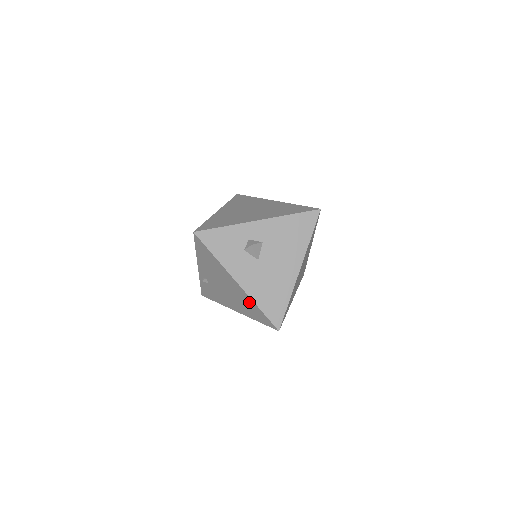
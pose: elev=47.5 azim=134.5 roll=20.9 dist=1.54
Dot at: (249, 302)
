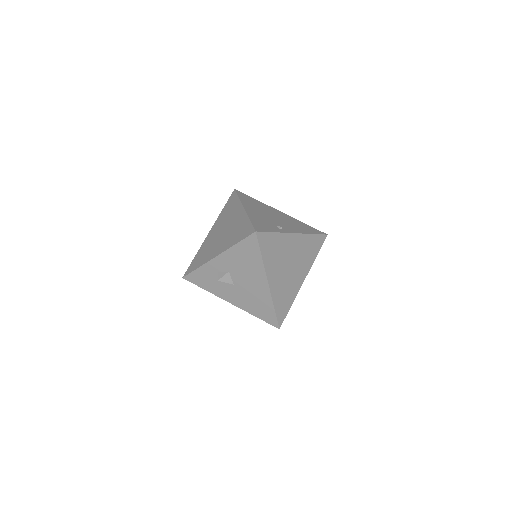
Dot at: occluded
